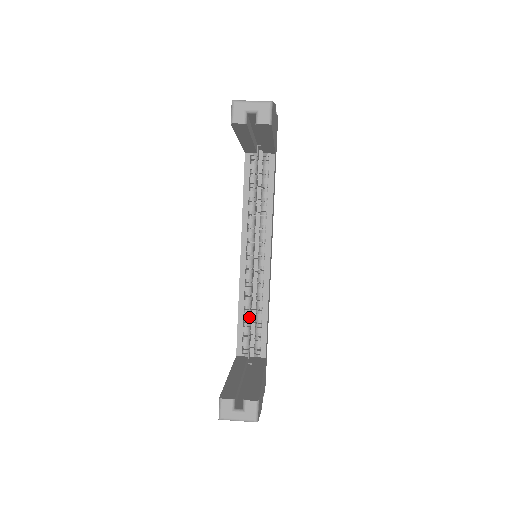
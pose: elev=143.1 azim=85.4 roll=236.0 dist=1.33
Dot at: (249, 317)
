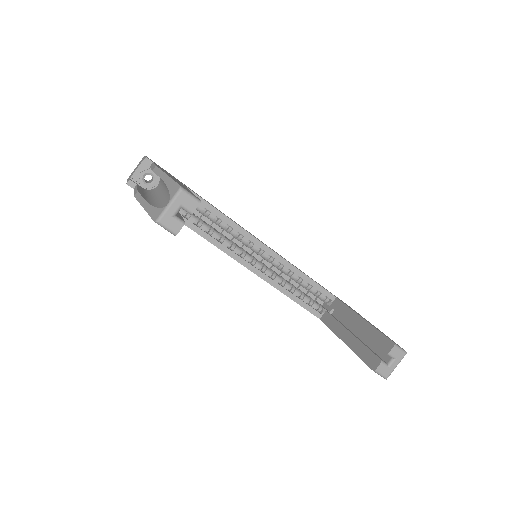
Dot at: (298, 291)
